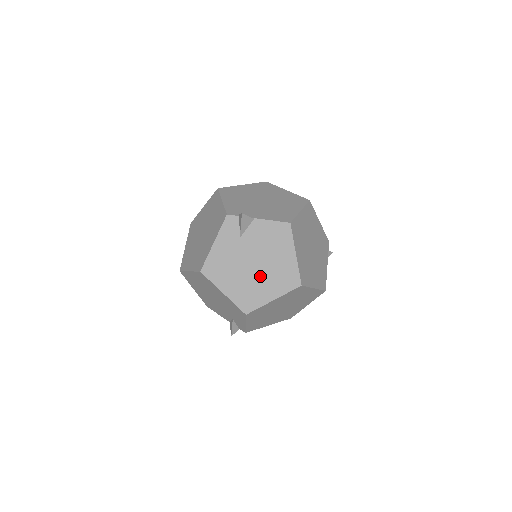
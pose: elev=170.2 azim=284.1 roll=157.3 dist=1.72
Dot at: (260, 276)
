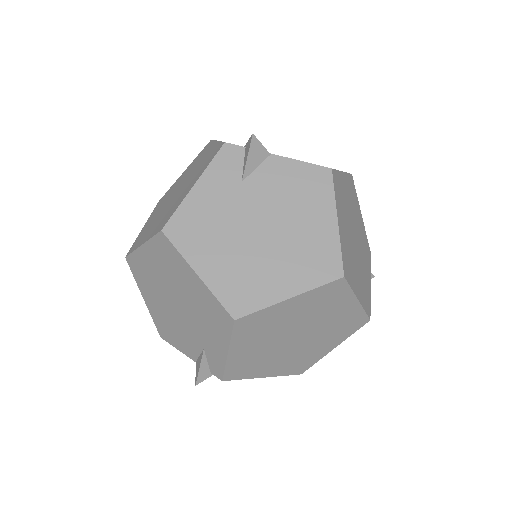
Dot at: (270, 251)
